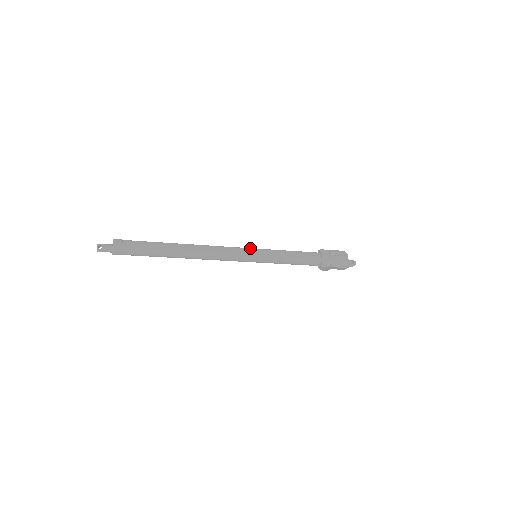
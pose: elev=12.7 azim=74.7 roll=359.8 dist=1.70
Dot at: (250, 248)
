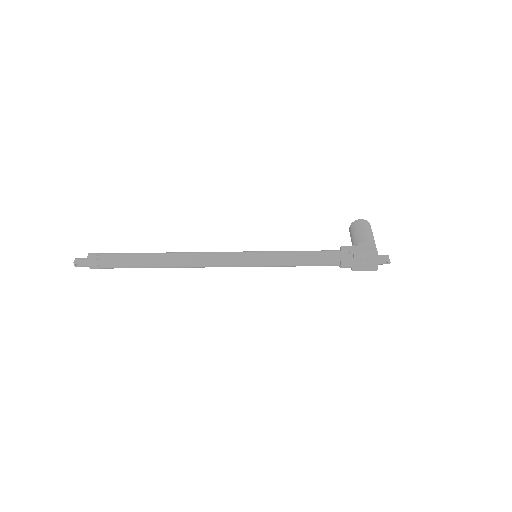
Dot at: (246, 254)
